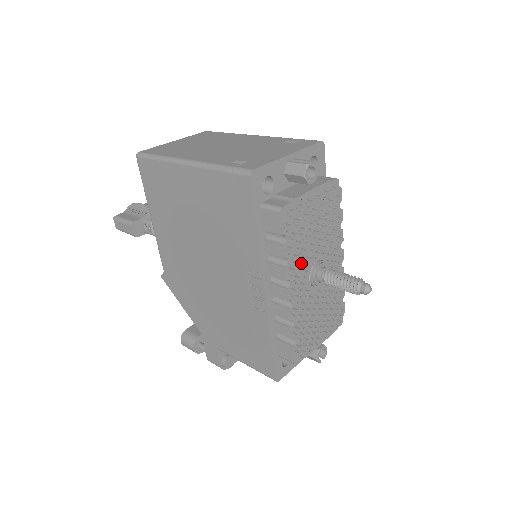
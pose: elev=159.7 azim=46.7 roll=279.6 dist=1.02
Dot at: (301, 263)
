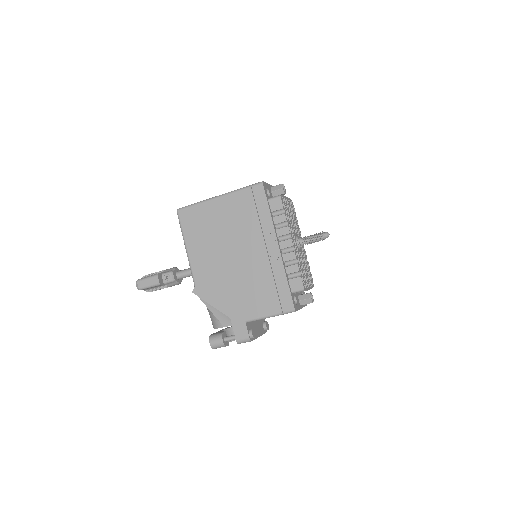
Dot at: (291, 231)
